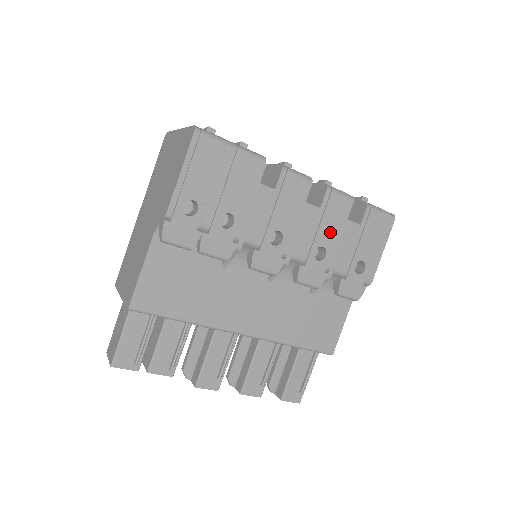
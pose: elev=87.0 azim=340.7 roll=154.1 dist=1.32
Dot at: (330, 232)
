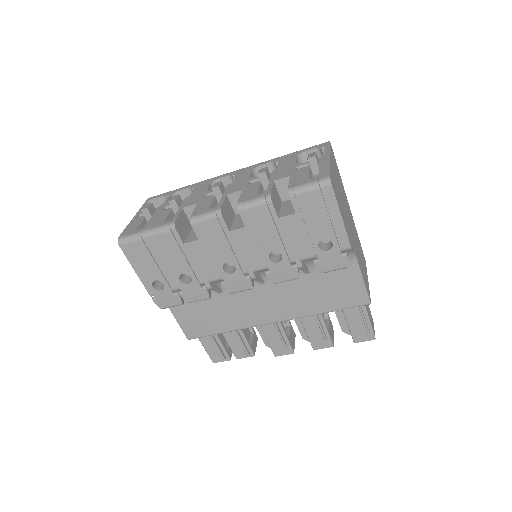
Dot at: (270, 238)
